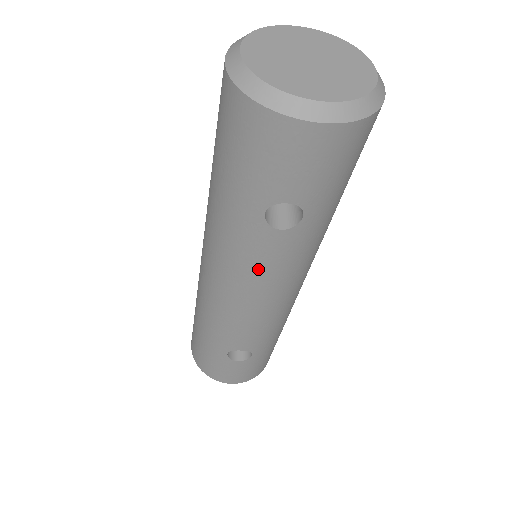
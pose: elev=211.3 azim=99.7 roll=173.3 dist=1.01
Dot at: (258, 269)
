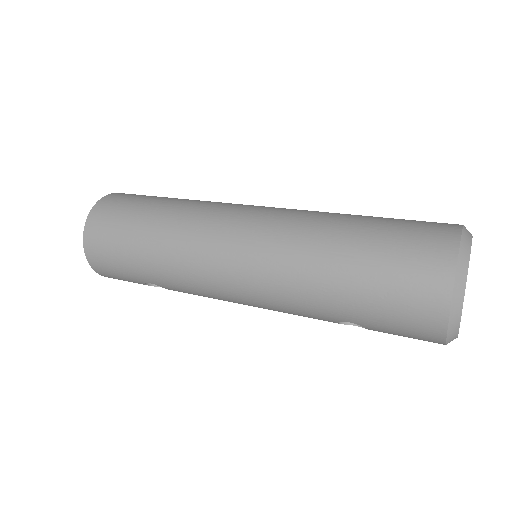
Dot at: (286, 311)
